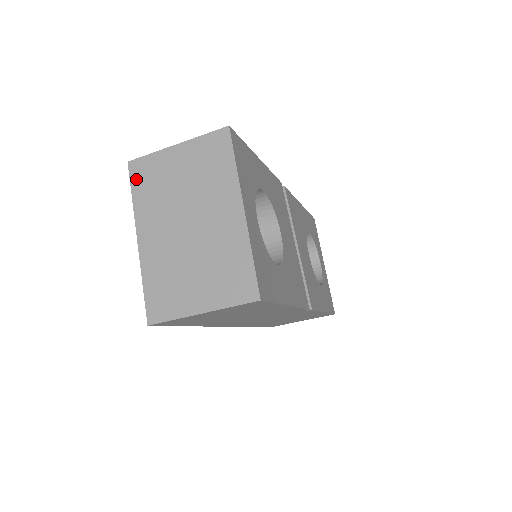
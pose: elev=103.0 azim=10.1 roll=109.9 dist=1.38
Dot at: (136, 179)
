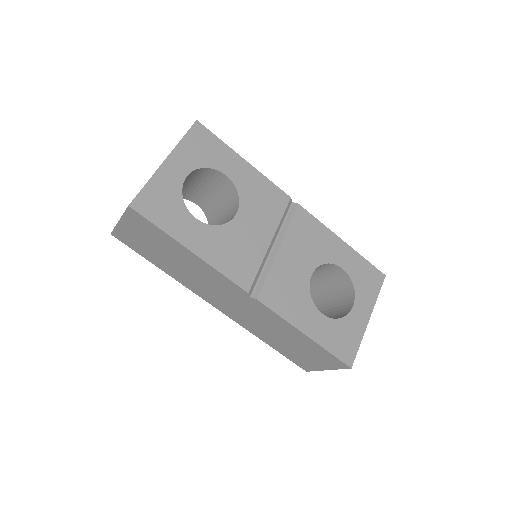
Dot at: occluded
